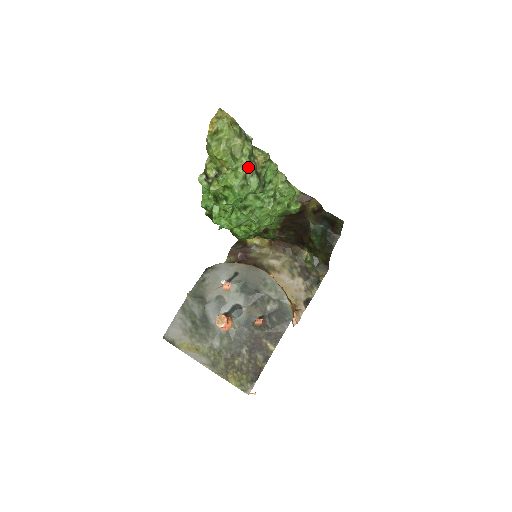
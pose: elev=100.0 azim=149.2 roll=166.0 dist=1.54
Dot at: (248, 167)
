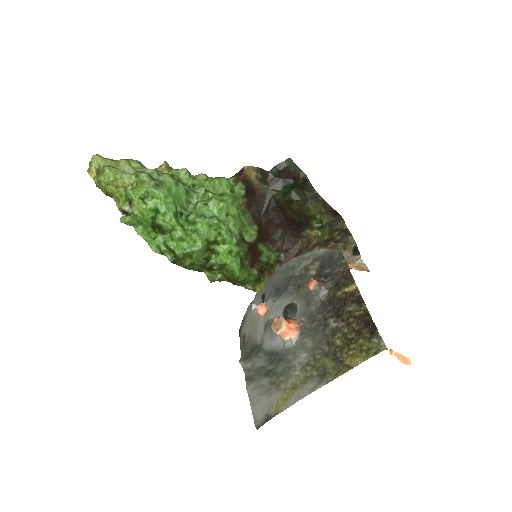
Dot at: (147, 171)
